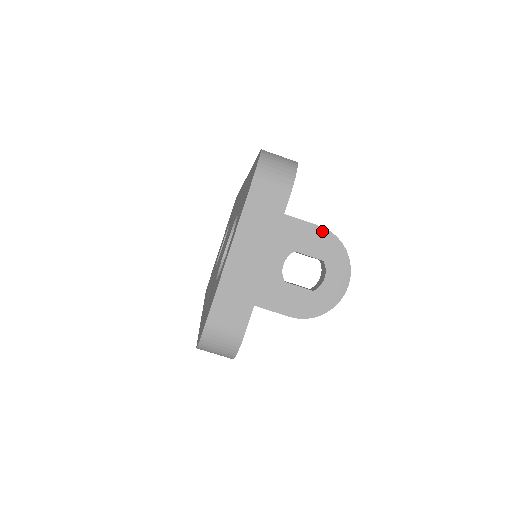
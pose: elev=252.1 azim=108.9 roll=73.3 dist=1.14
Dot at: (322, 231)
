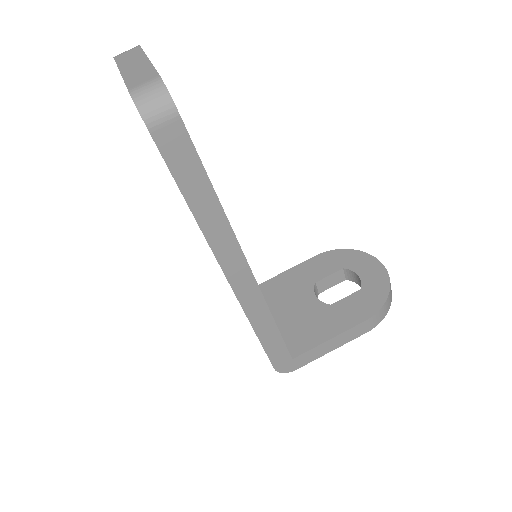
Dot at: (320, 256)
